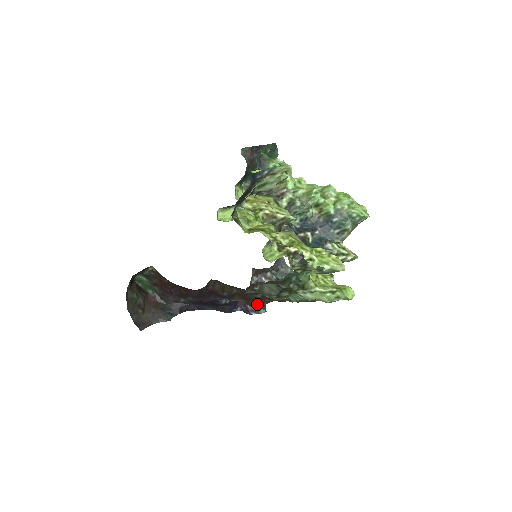
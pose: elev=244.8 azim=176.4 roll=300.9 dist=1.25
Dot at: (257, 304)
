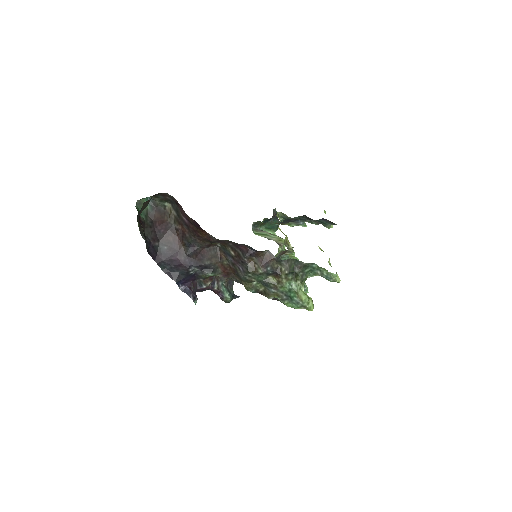
Dot at: (253, 275)
